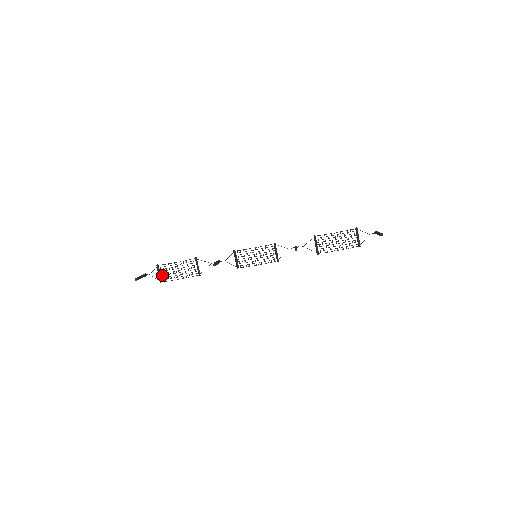
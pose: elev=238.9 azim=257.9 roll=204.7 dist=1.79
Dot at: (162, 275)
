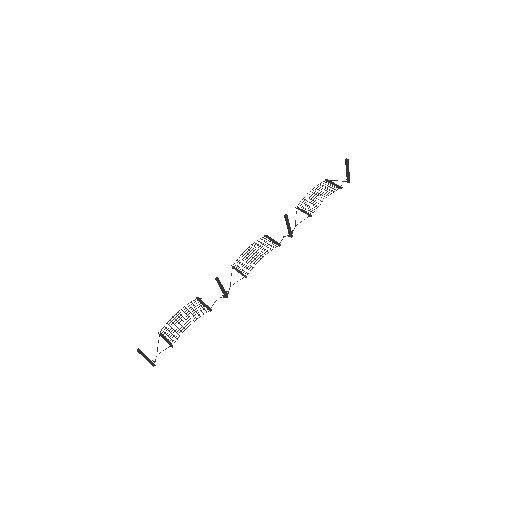
Dot at: (169, 337)
